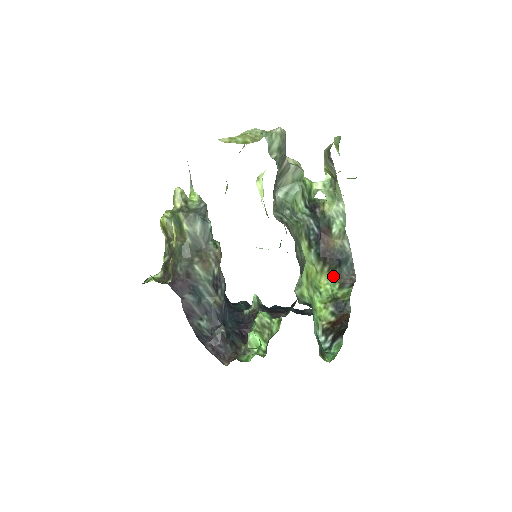
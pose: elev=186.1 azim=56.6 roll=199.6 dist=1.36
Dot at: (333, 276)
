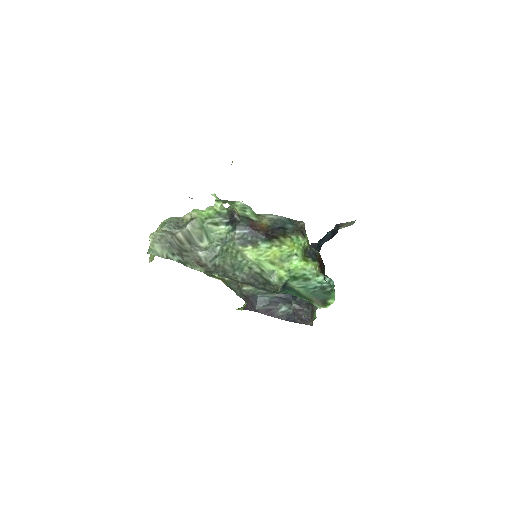
Dot at: (291, 236)
